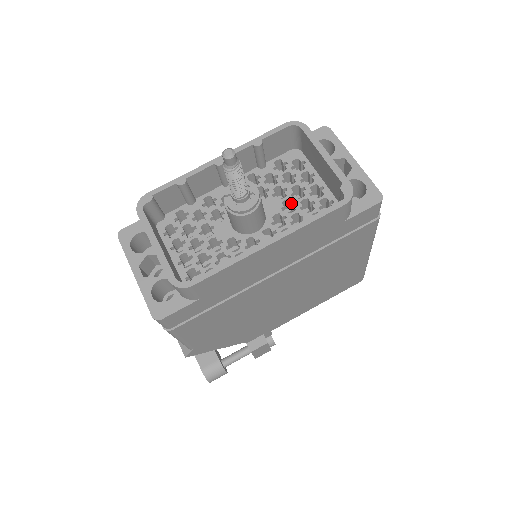
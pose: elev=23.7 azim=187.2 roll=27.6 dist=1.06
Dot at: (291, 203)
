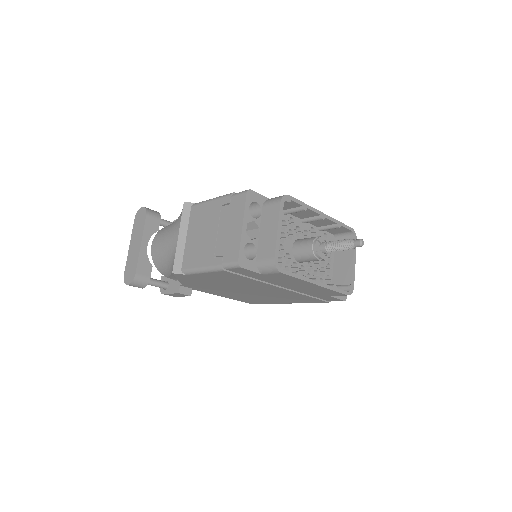
Dot at: (317, 262)
